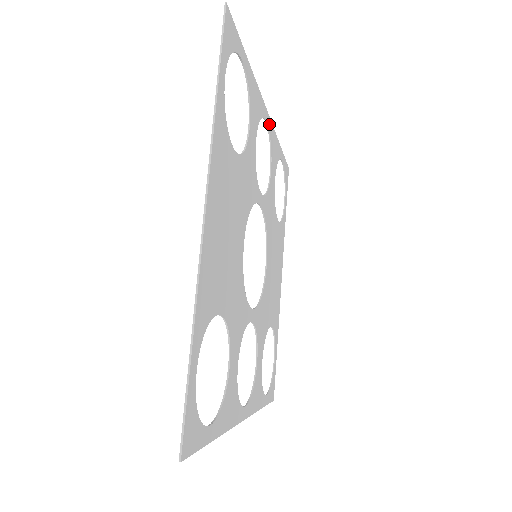
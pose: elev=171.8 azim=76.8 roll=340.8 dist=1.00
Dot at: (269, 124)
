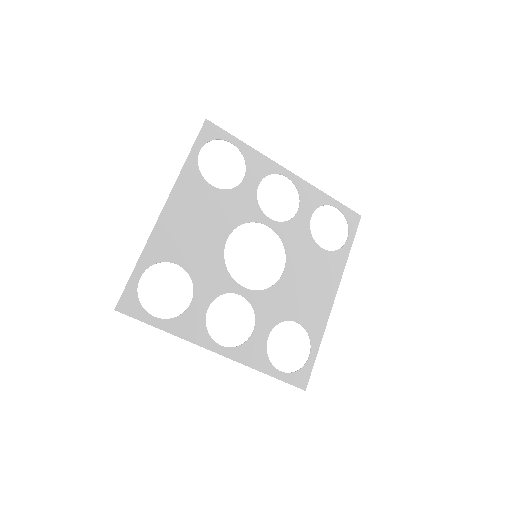
Dot at: (294, 179)
